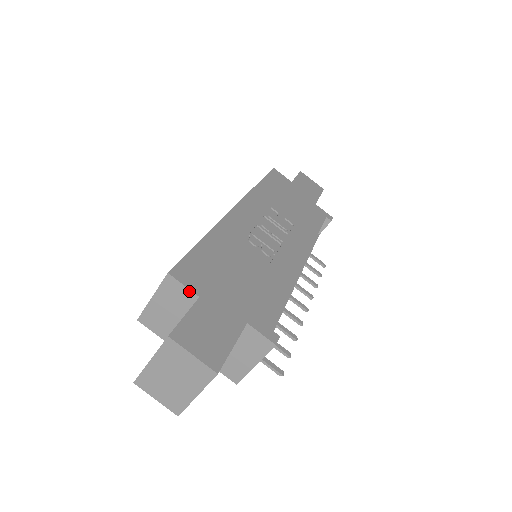
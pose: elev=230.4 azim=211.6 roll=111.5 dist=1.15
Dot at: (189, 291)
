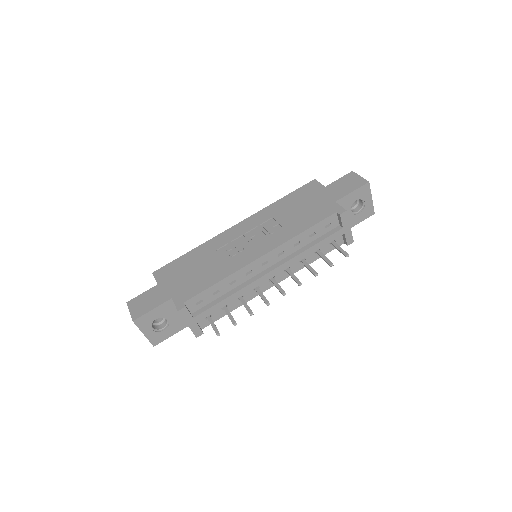
Dot at: occluded
